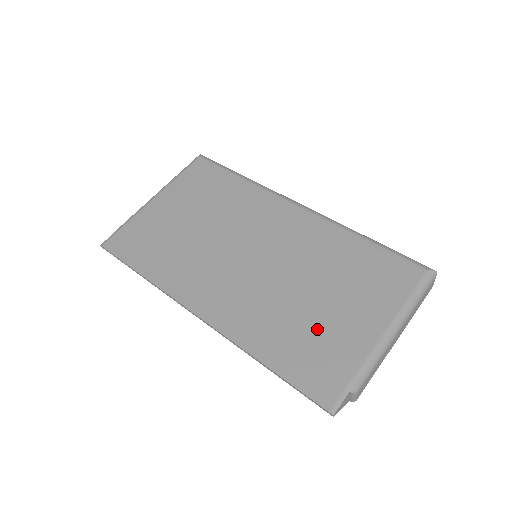
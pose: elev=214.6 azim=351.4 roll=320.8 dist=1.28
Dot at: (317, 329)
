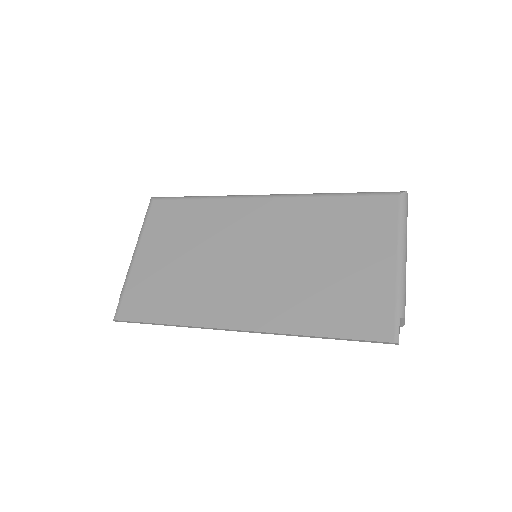
Dot at: (344, 286)
